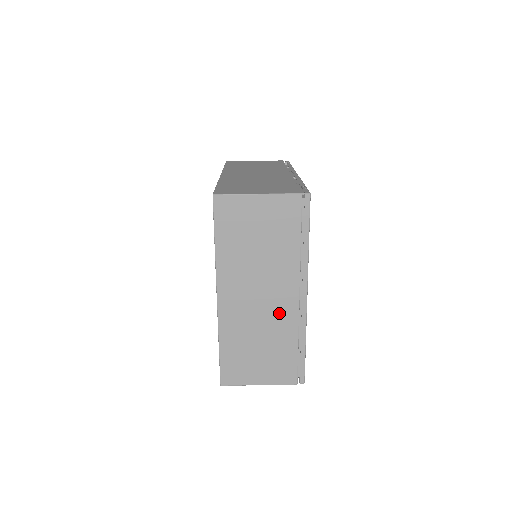
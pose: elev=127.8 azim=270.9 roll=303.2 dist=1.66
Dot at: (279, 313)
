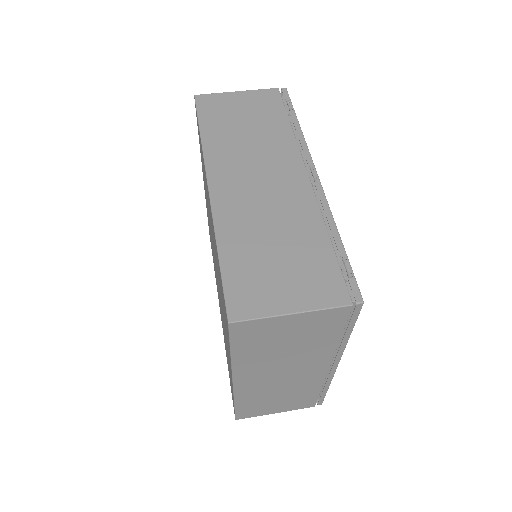
Dot at: (304, 379)
